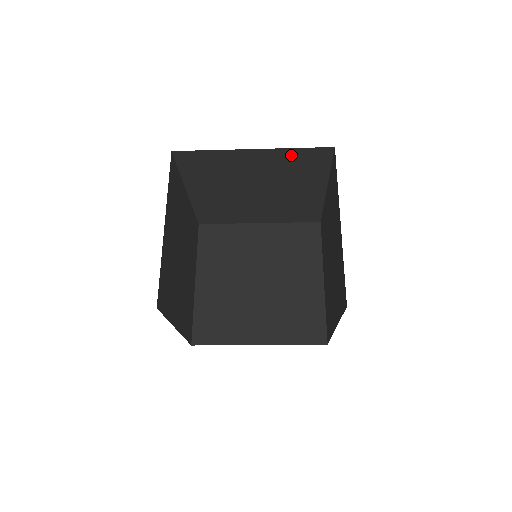
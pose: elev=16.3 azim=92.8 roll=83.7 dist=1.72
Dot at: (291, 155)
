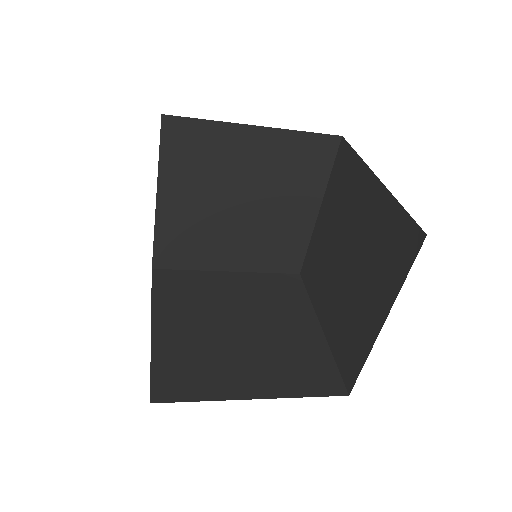
Dot at: (295, 143)
